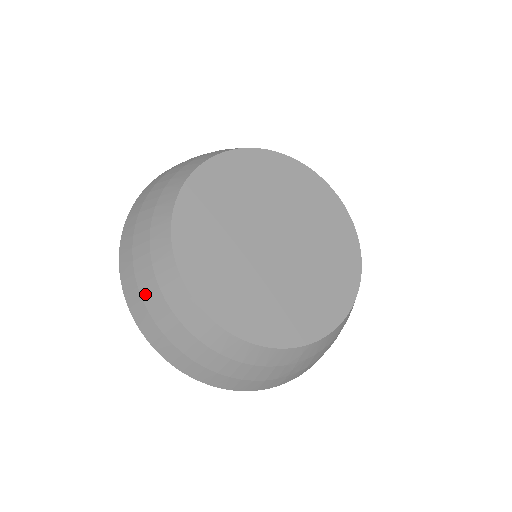
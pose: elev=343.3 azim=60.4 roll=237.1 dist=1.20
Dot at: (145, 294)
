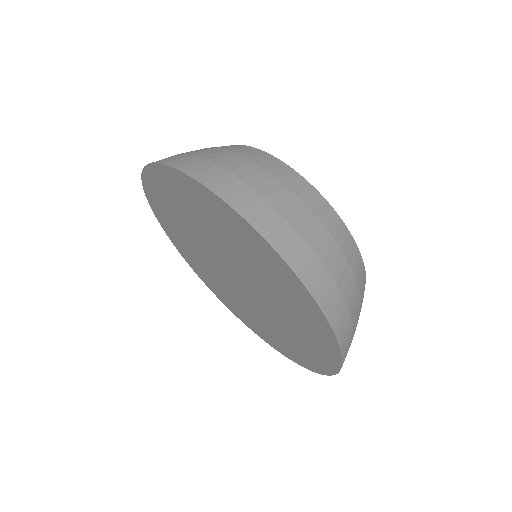
Dot at: (255, 183)
